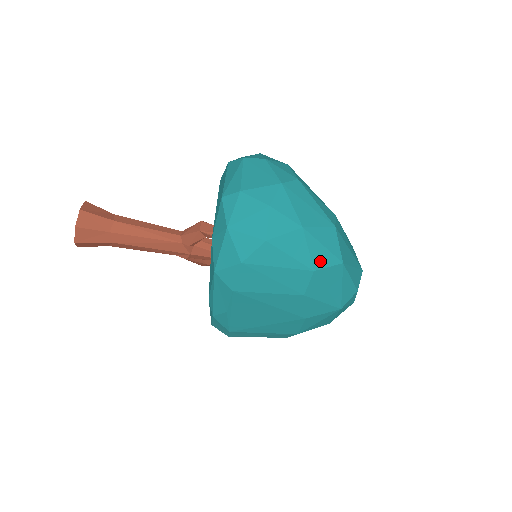
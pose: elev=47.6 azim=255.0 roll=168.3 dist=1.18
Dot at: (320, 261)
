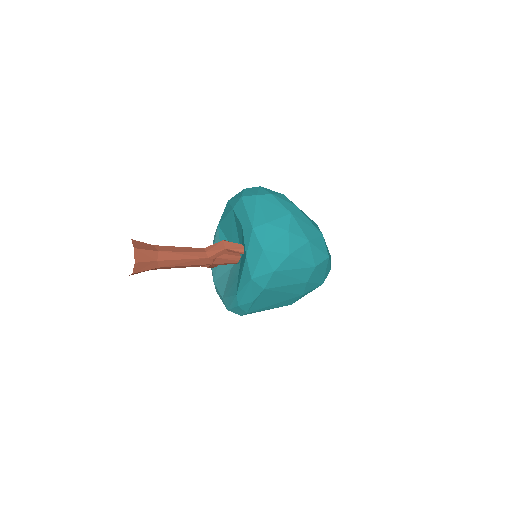
Dot at: (318, 260)
